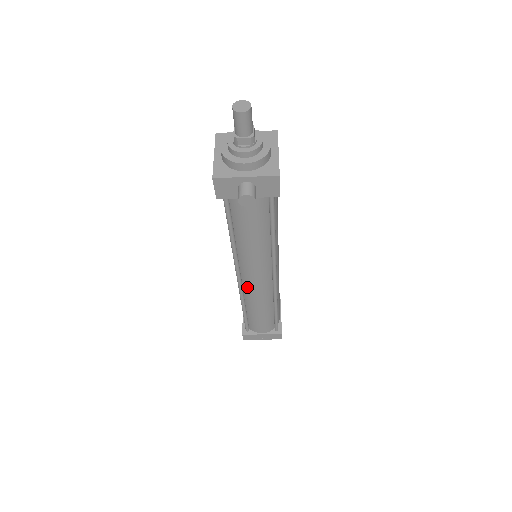
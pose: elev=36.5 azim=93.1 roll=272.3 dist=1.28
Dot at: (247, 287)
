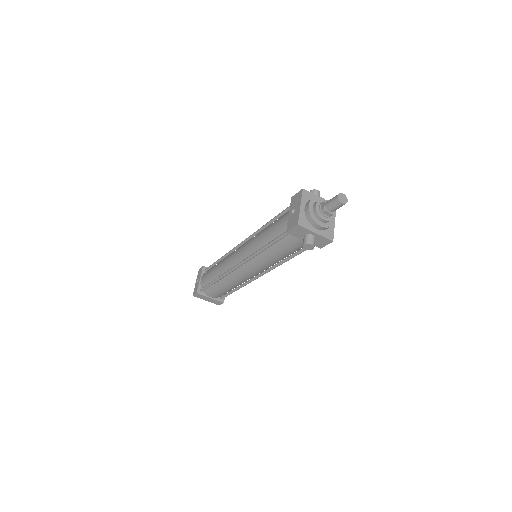
Dot at: (237, 272)
